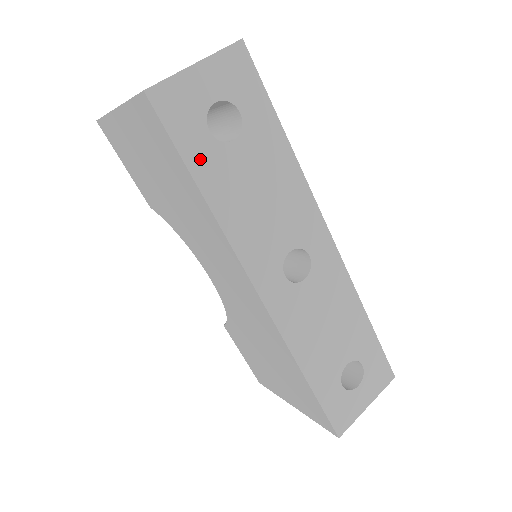
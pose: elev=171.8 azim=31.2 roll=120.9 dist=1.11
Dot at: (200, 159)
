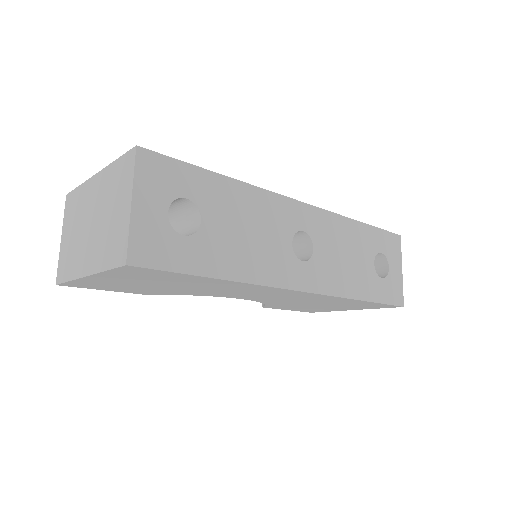
Dot at: (197, 260)
